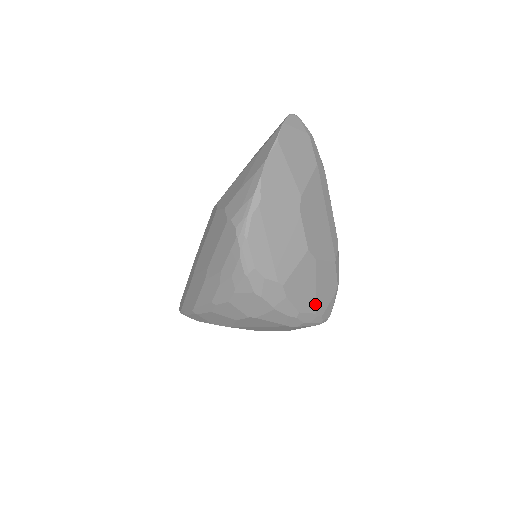
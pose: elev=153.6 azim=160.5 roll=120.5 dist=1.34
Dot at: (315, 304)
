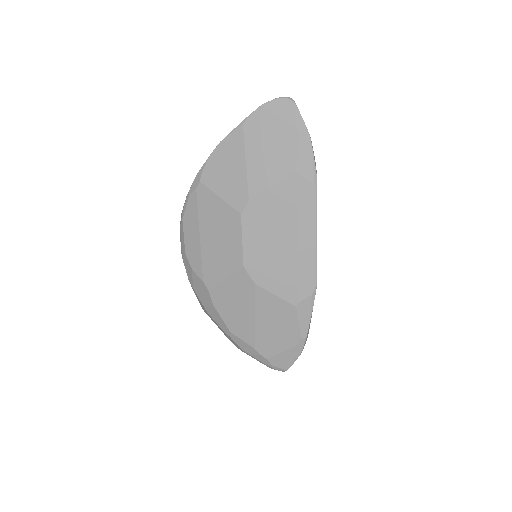
Dot at: (255, 337)
